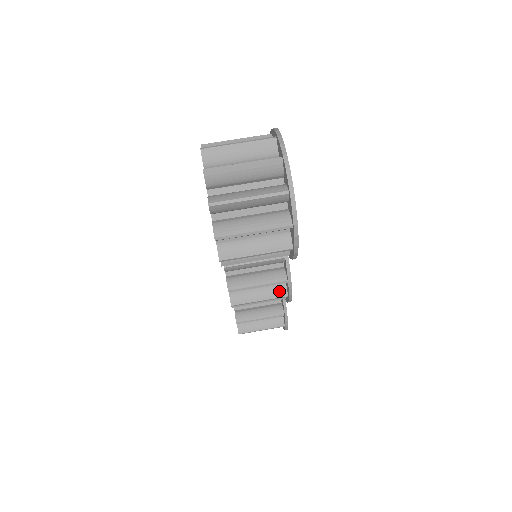
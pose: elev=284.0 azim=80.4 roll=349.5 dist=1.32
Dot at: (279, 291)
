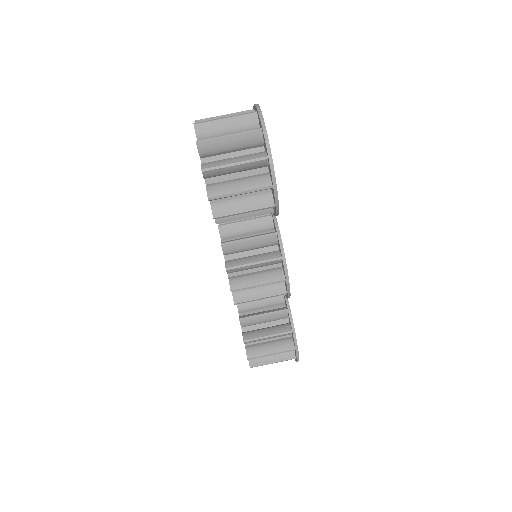
Dot at: (276, 275)
